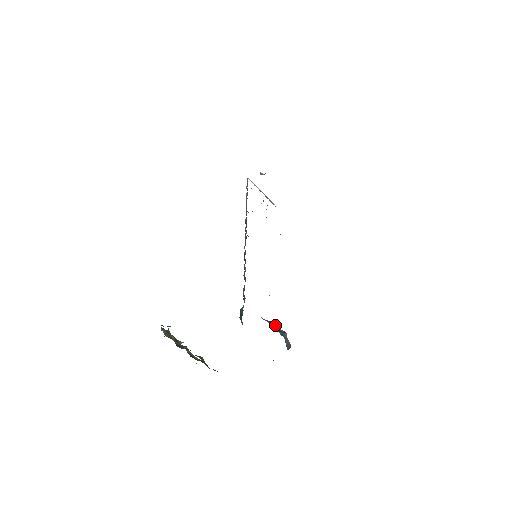
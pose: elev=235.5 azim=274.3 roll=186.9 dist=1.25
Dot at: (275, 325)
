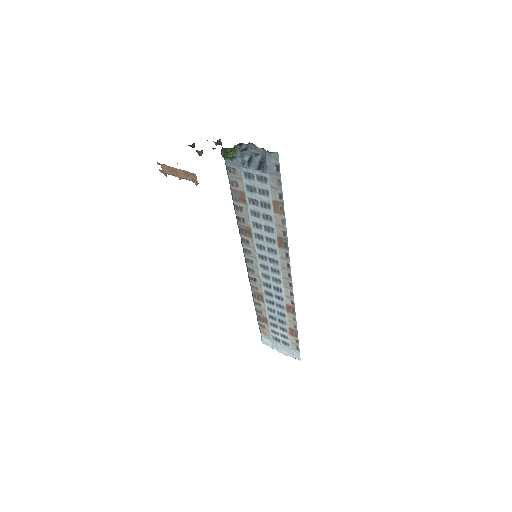
Dot at: (253, 159)
